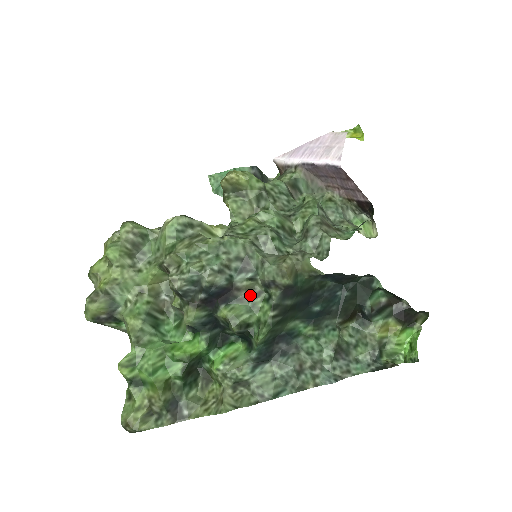
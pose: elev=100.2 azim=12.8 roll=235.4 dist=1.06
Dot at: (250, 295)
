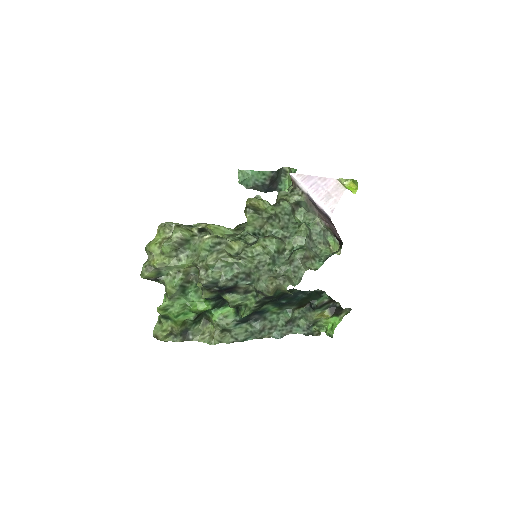
Dot at: (245, 291)
